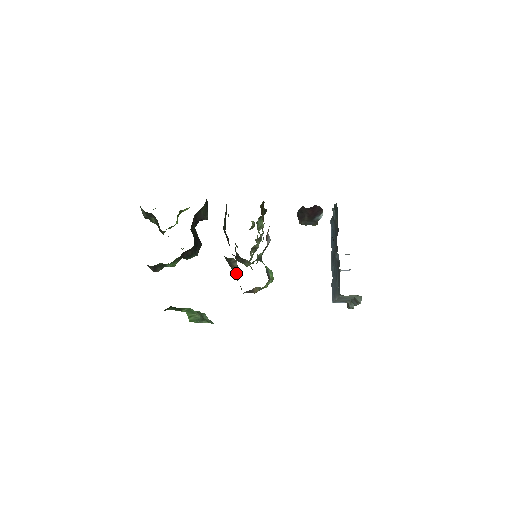
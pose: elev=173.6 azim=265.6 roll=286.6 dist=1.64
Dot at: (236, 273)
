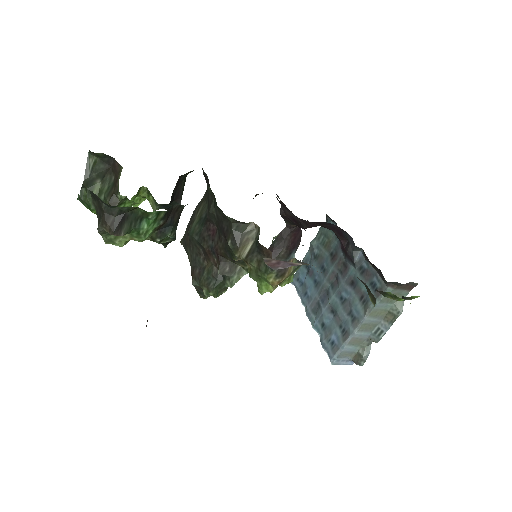
Dot at: (254, 247)
